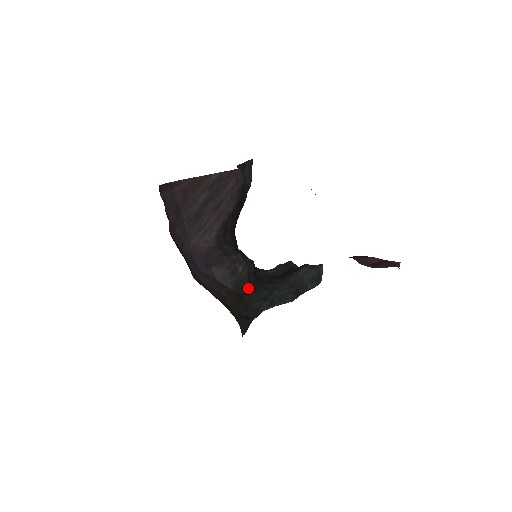
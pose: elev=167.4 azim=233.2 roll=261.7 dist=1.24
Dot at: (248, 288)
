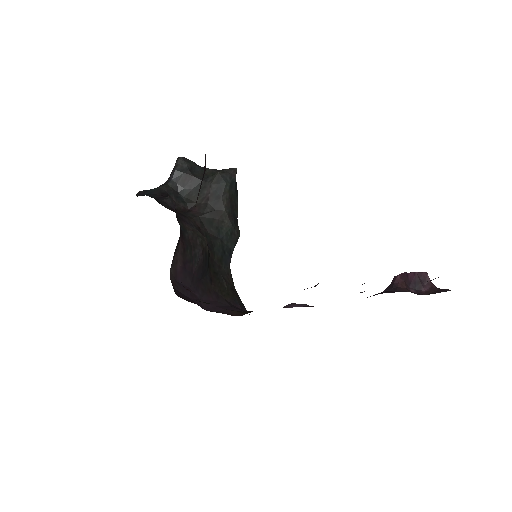
Dot at: (211, 255)
